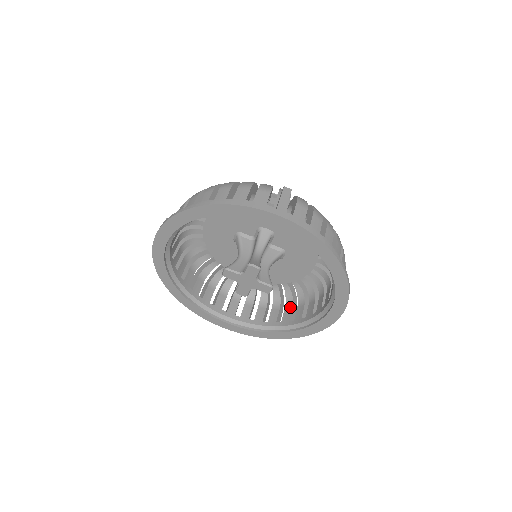
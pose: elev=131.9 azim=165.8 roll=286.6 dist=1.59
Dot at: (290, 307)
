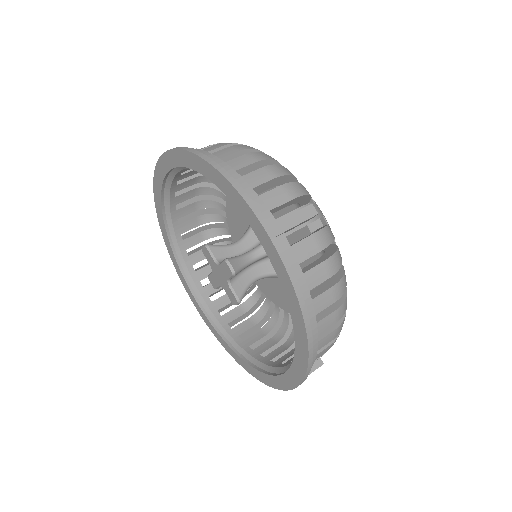
Dot at: (264, 333)
